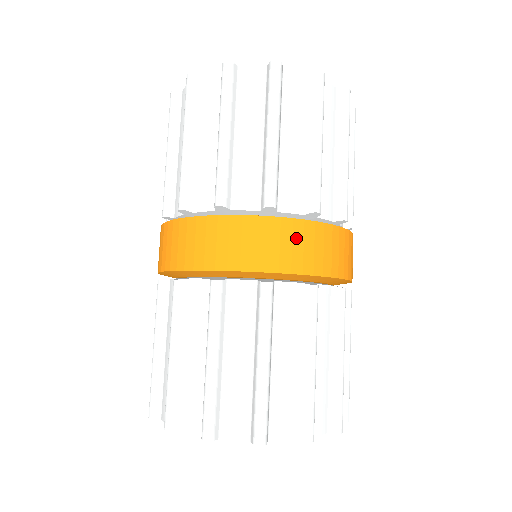
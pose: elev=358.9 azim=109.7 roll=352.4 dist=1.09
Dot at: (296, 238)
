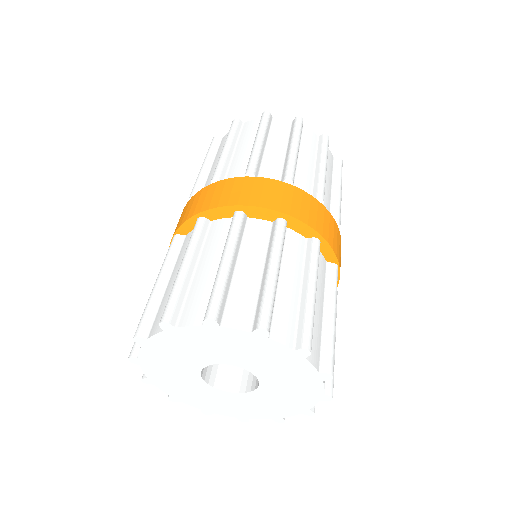
Dot at: (226, 188)
